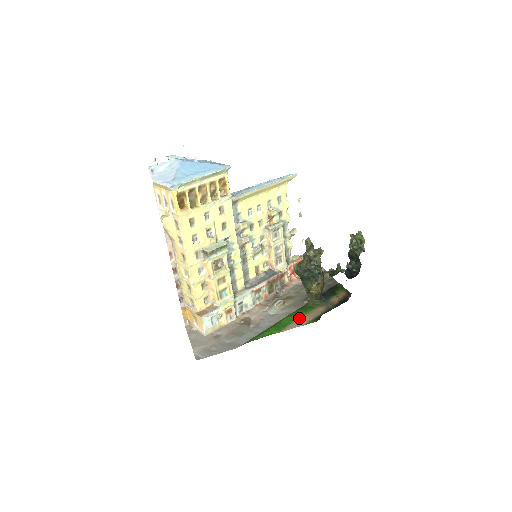
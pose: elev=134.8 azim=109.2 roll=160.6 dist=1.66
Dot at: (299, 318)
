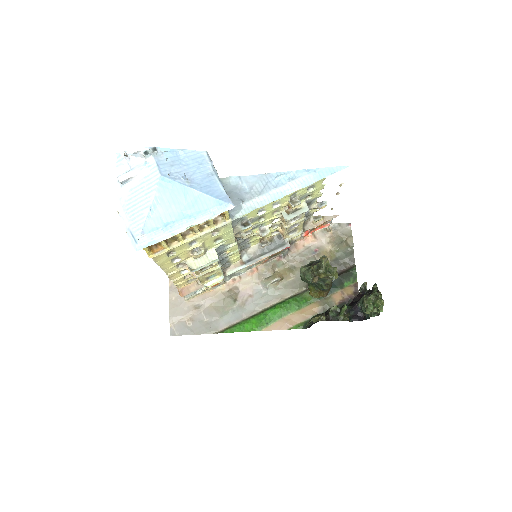
Dot at: (287, 315)
